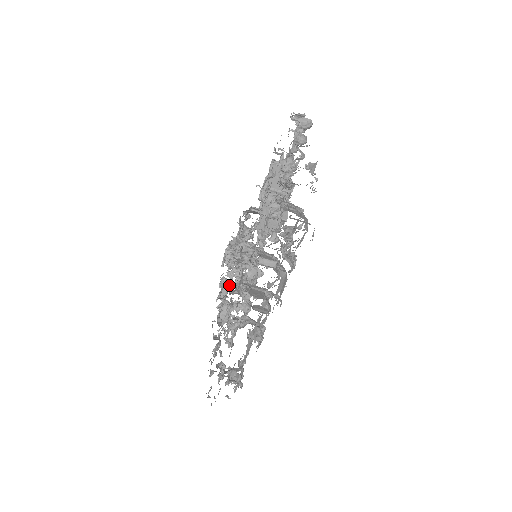
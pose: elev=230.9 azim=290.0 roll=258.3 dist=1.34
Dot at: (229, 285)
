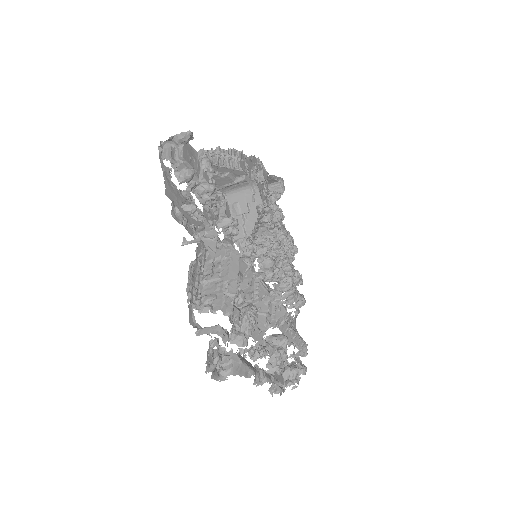
Dot at: occluded
